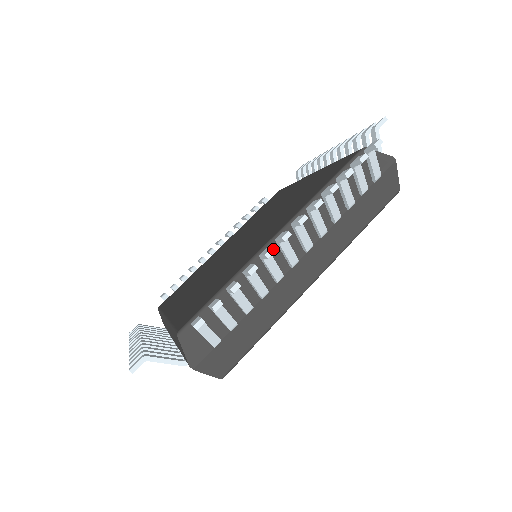
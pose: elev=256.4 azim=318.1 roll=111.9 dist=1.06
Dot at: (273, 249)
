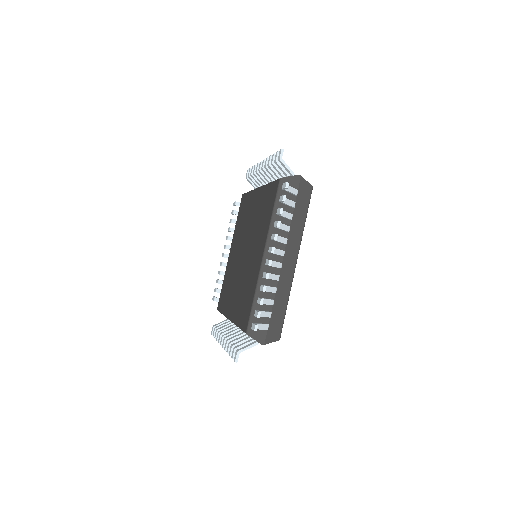
Dot at: (268, 273)
